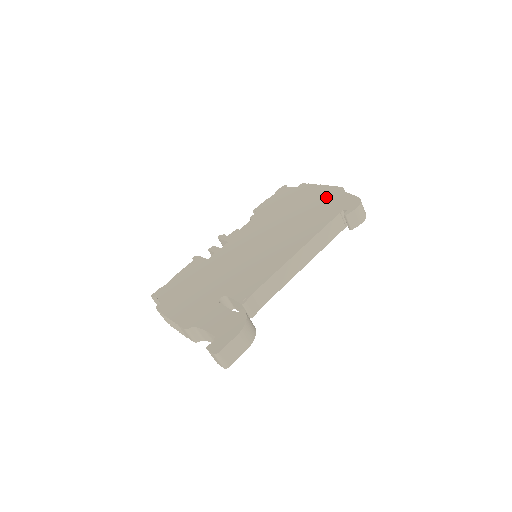
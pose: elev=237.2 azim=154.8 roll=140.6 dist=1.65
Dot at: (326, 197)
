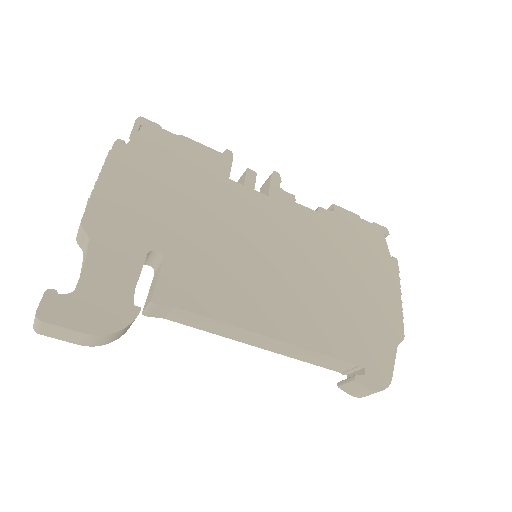
Dot at: (381, 321)
